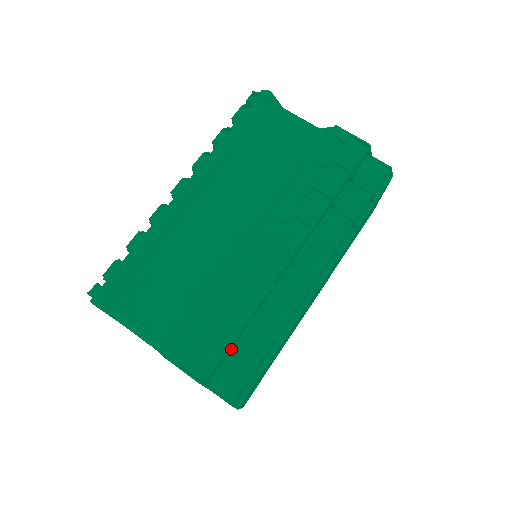
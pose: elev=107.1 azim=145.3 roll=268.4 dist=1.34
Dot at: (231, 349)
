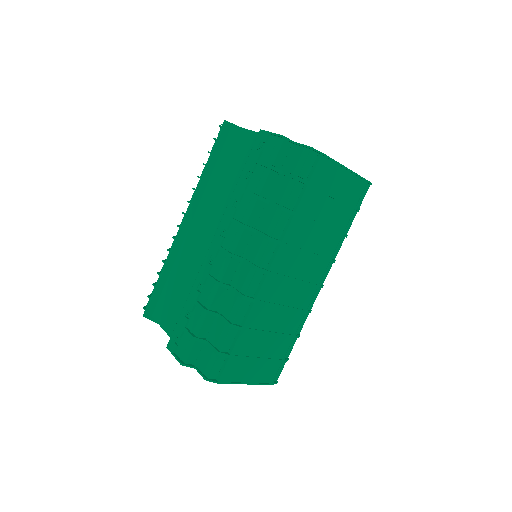
Dot at: (206, 337)
